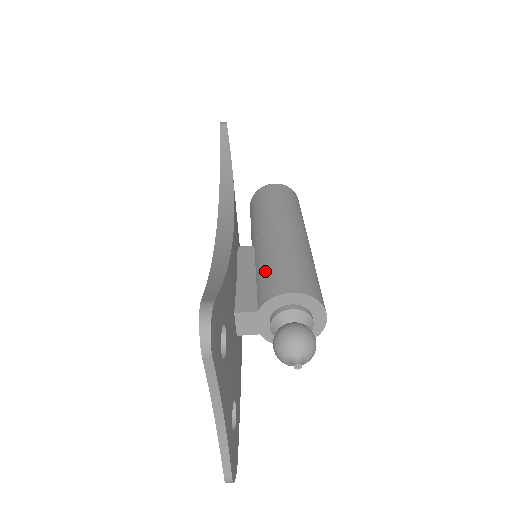
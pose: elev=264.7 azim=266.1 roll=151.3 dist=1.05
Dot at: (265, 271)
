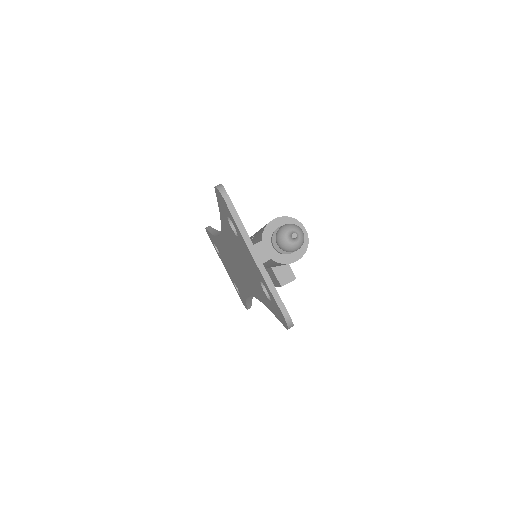
Dot at: (259, 233)
